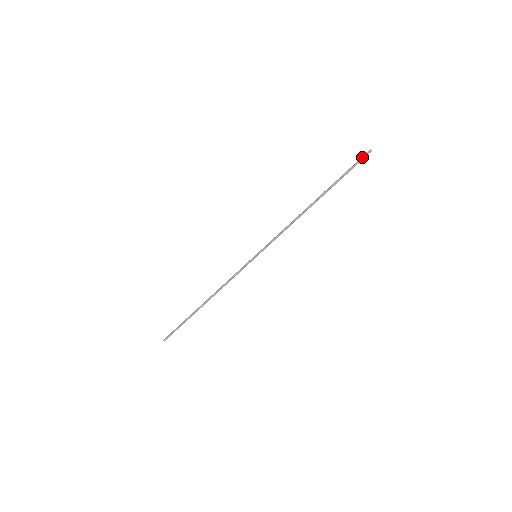
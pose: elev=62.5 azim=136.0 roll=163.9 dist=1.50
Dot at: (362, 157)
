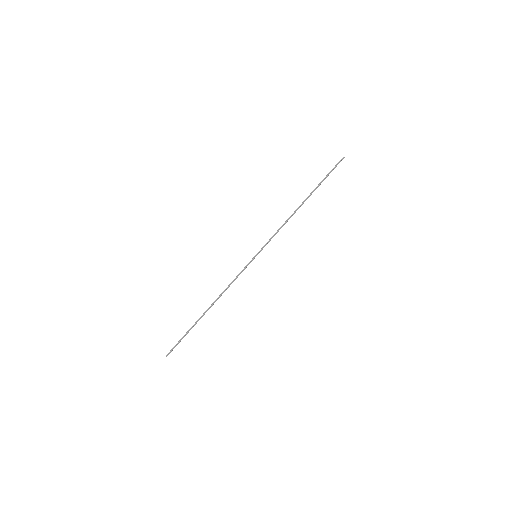
Dot at: occluded
